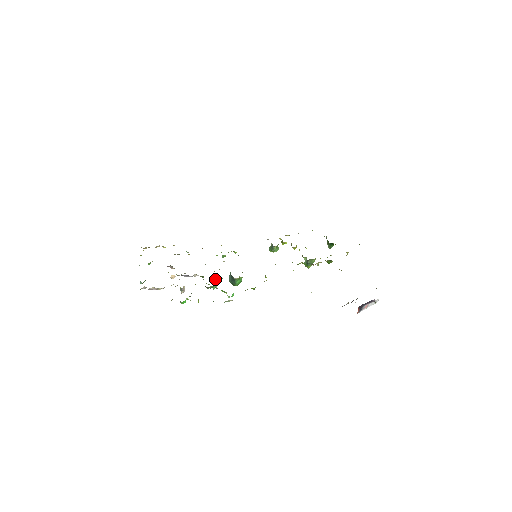
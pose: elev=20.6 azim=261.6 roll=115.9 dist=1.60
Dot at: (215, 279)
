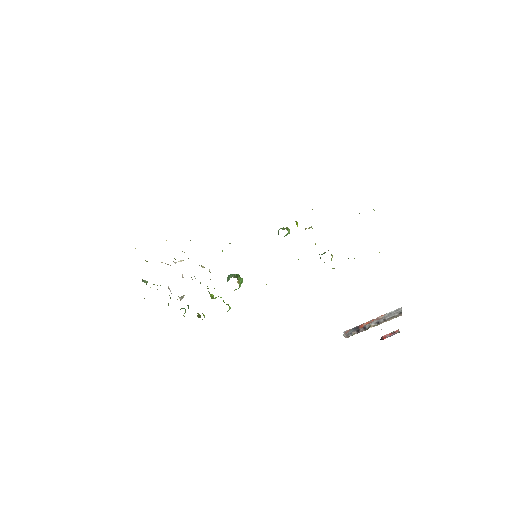
Dot at: occluded
